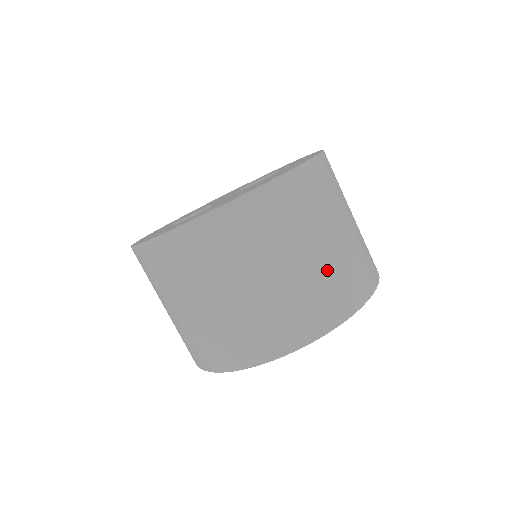
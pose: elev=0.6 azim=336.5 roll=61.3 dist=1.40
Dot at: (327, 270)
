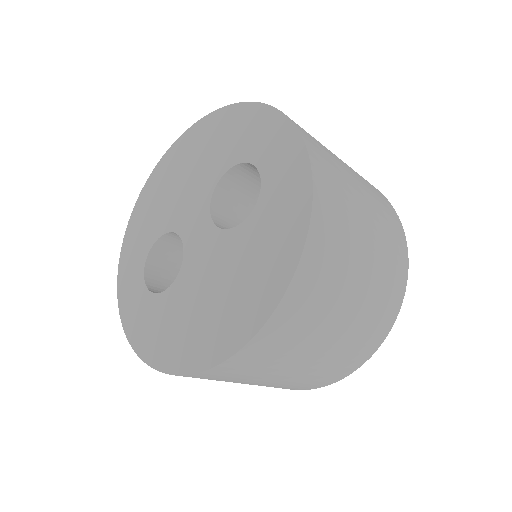
Dot at: (323, 365)
